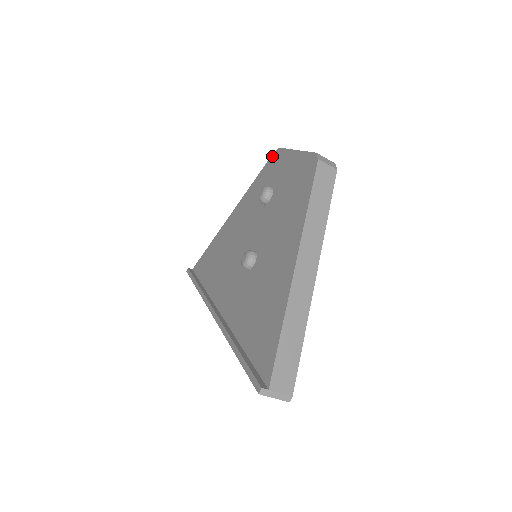
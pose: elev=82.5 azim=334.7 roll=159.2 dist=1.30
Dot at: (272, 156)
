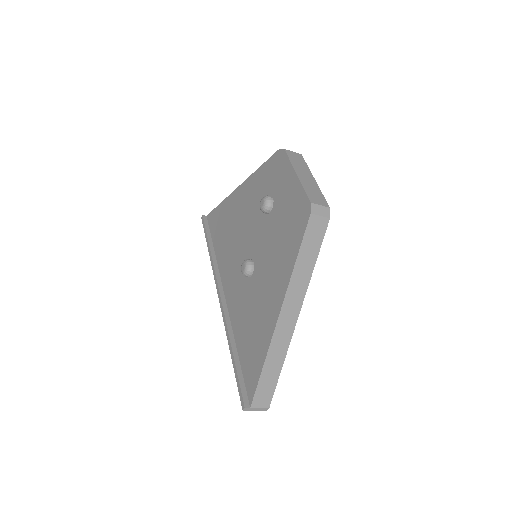
Dot at: (277, 153)
